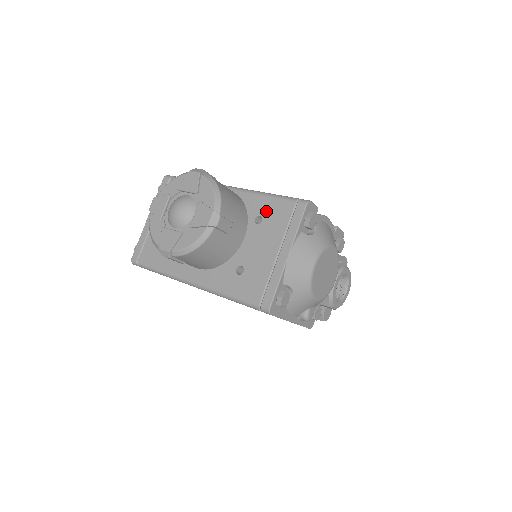
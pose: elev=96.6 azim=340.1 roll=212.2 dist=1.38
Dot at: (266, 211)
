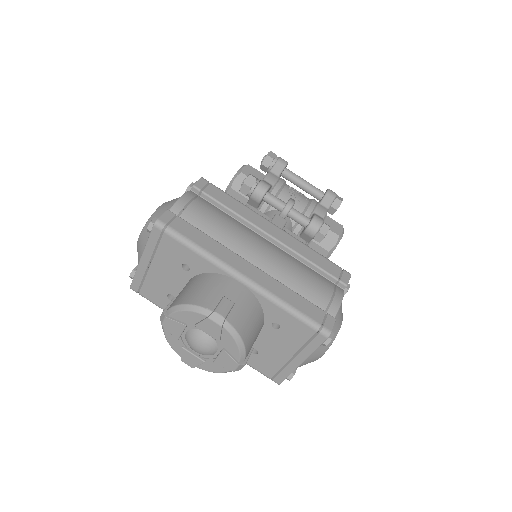
Dot at: (285, 324)
